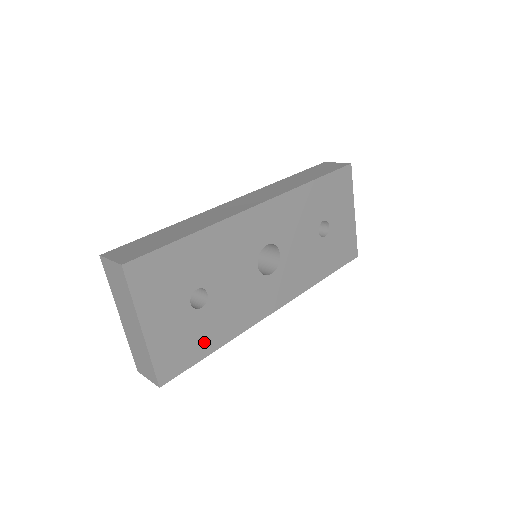
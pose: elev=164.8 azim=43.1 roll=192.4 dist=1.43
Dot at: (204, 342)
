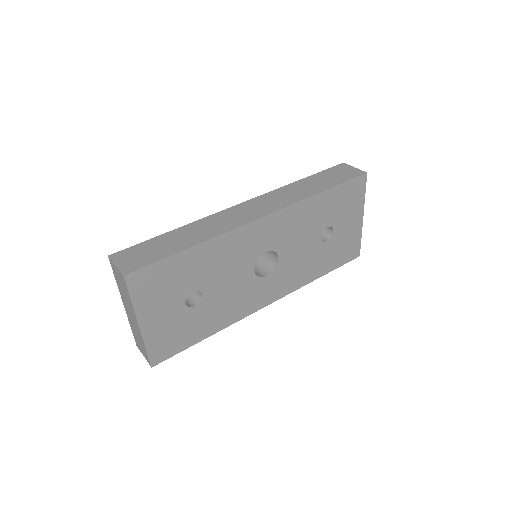
Dot at: (195, 332)
